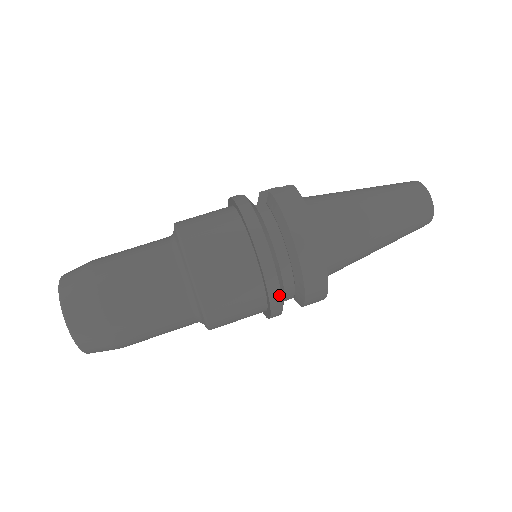
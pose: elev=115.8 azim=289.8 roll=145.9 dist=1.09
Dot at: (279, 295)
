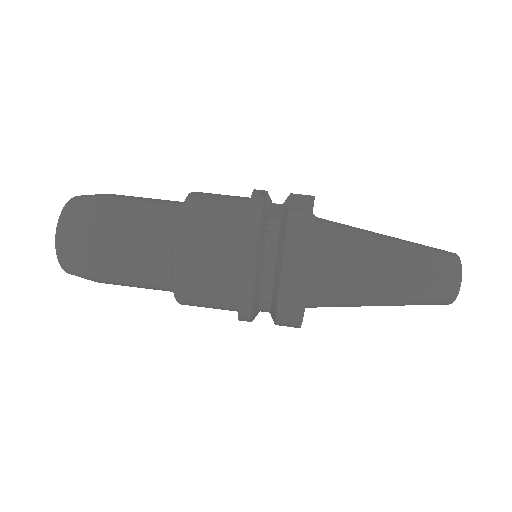
Dot at: (249, 314)
